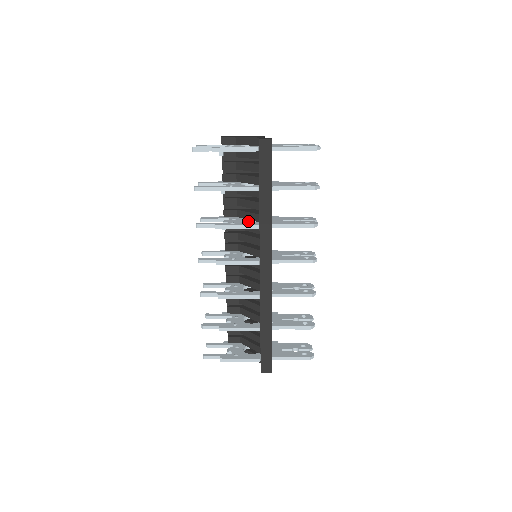
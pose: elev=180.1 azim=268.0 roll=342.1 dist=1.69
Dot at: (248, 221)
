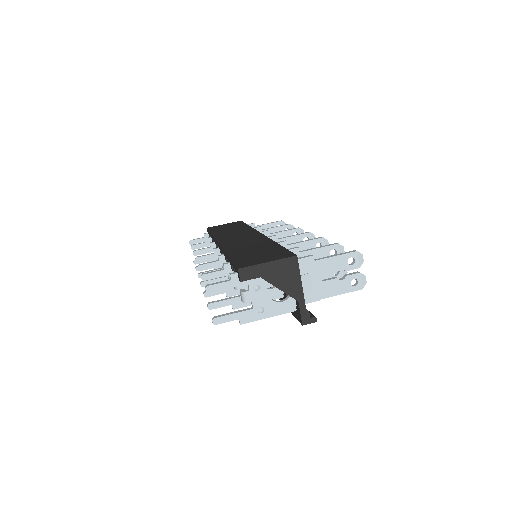
Dot at: occluded
